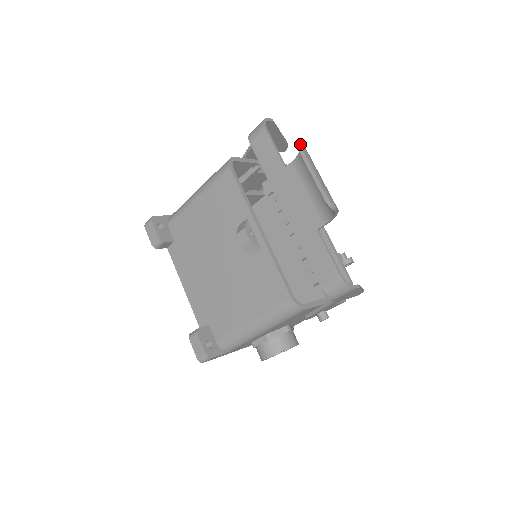
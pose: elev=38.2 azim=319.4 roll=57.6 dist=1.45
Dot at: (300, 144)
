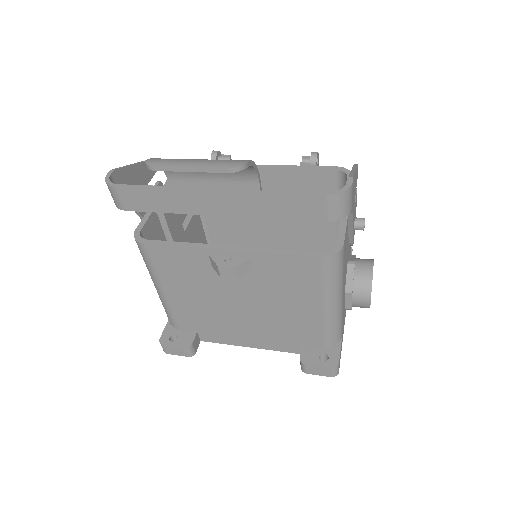
Dot at: (148, 165)
